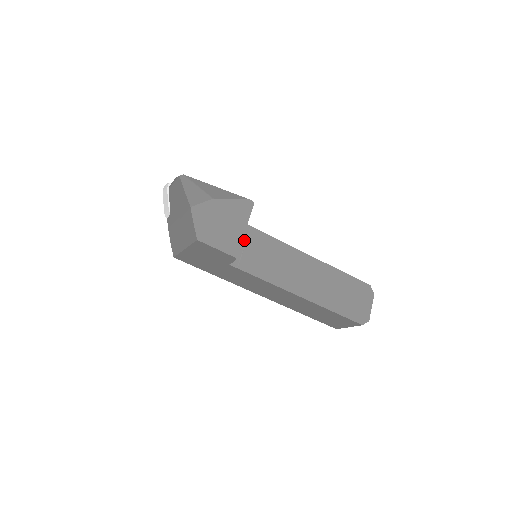
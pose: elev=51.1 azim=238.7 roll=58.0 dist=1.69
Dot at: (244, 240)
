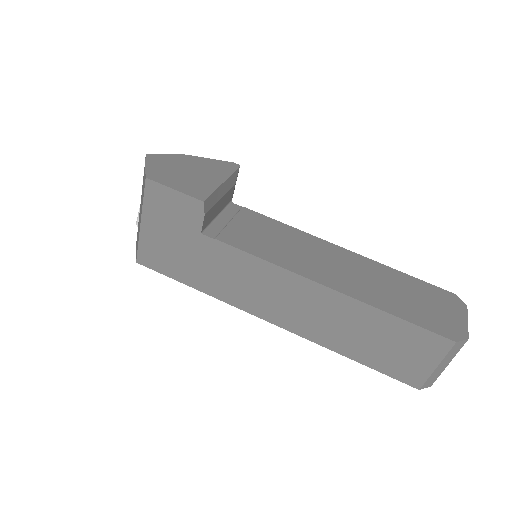
Dot at: (230, 216)
